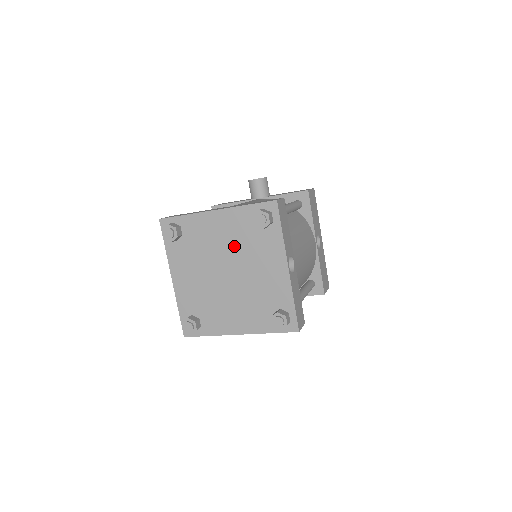
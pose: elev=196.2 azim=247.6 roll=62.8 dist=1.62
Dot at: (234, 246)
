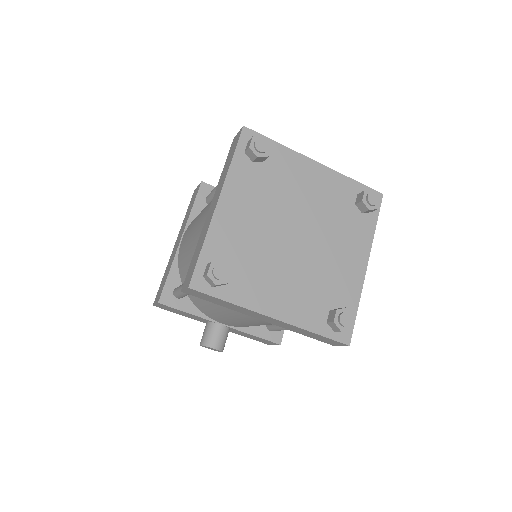
Dot at: (320, 210)
